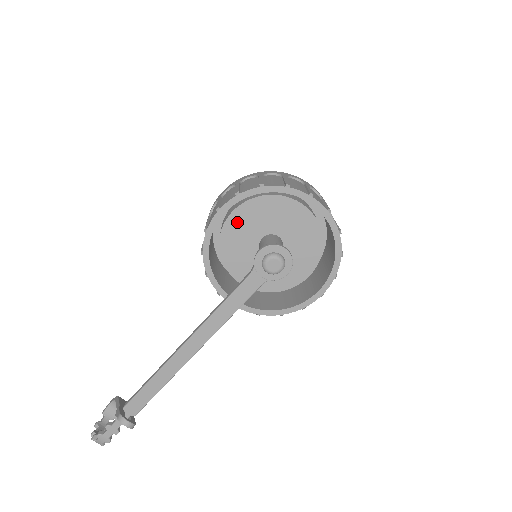
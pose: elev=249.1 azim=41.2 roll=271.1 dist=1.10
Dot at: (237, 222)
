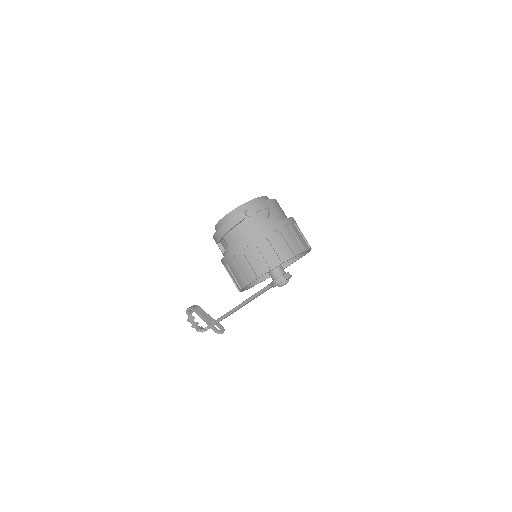
Dot at: occluded
